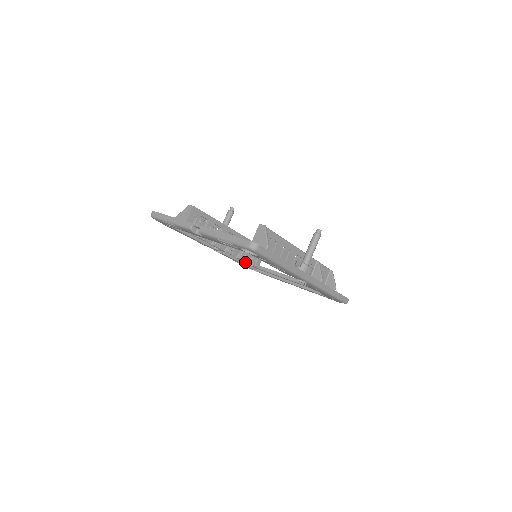
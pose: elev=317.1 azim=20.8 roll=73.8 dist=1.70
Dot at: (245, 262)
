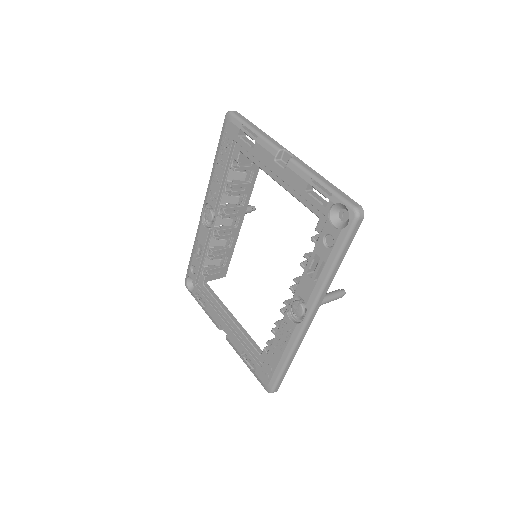
Dot at: (204, 262)
